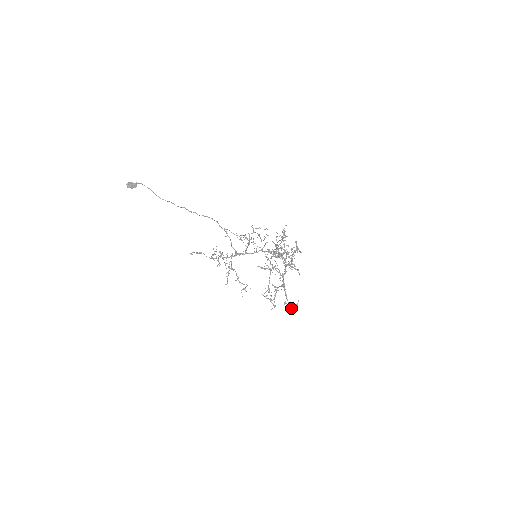
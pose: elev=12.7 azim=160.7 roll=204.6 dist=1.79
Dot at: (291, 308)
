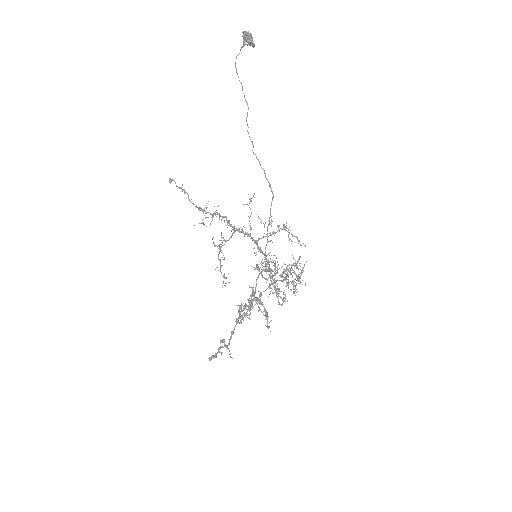
Dot at: occluded
